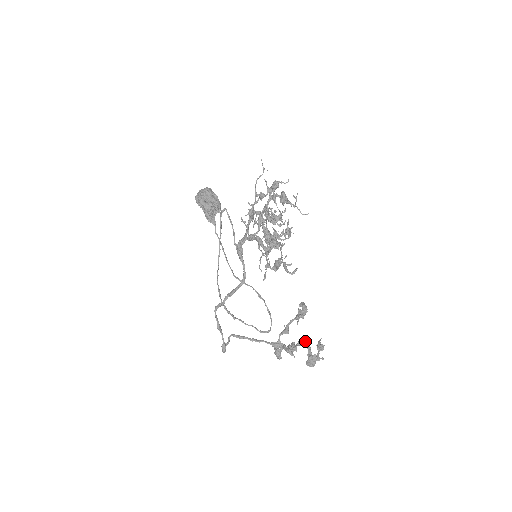
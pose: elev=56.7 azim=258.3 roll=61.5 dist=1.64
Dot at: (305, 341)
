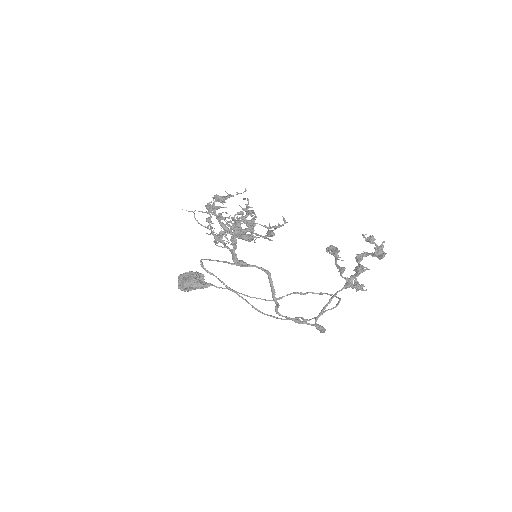
Dot at: (359, 255)
